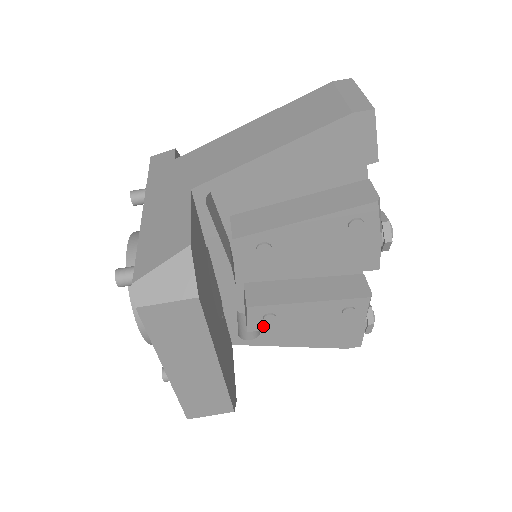
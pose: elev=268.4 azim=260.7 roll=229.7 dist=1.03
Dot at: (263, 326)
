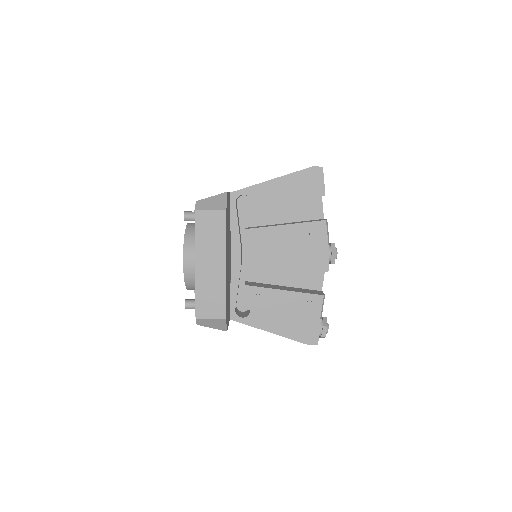
Dot at: (253, 306)
